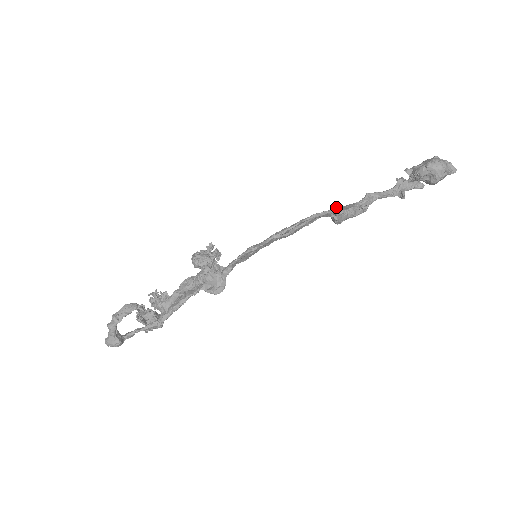
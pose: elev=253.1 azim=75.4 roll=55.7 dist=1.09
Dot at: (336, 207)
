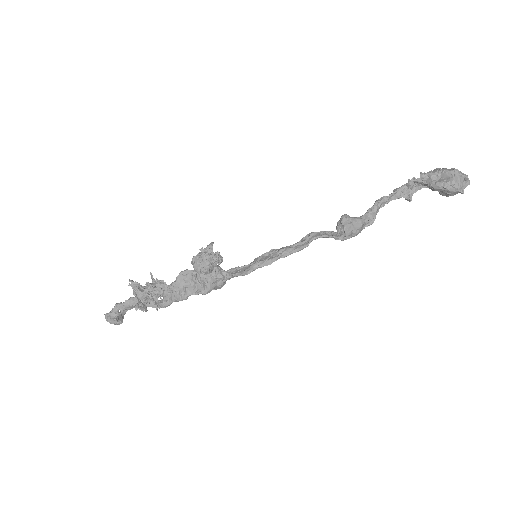
Dot at: (343, 218)
